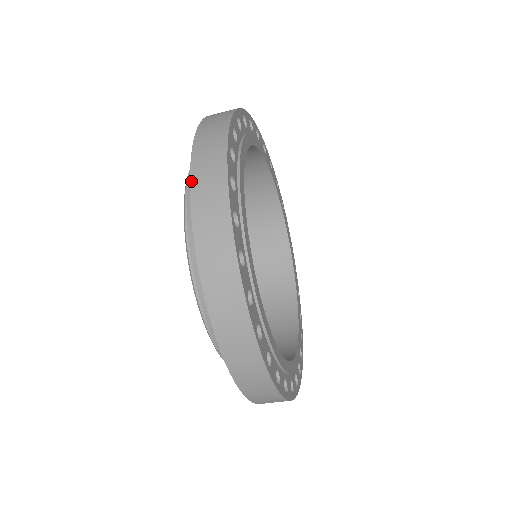
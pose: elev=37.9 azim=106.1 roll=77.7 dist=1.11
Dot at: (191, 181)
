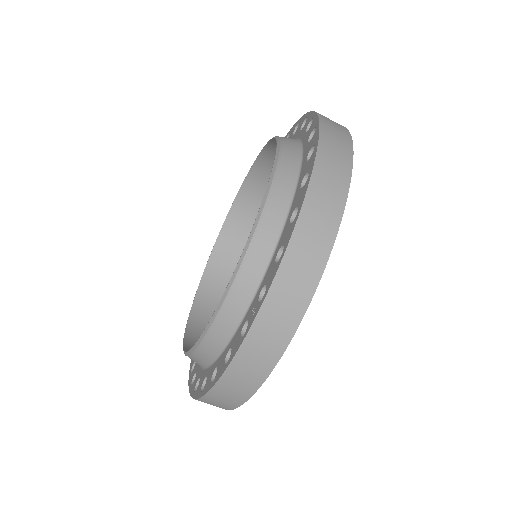
Dot at: (320, 141)
